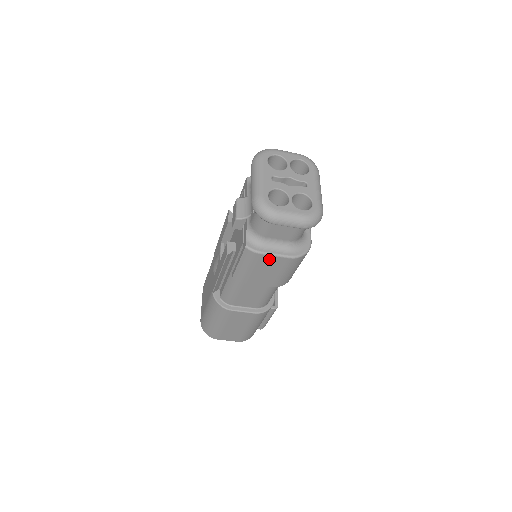
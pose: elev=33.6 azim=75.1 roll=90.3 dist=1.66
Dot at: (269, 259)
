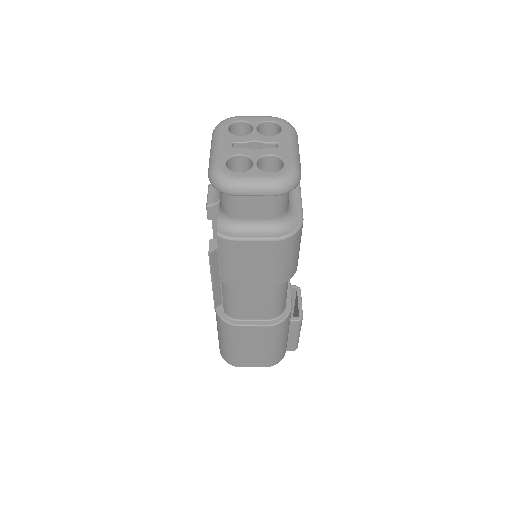
Dot at: (250, 246)
